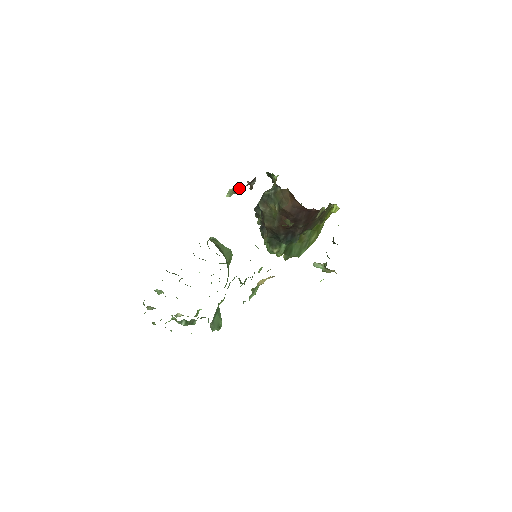
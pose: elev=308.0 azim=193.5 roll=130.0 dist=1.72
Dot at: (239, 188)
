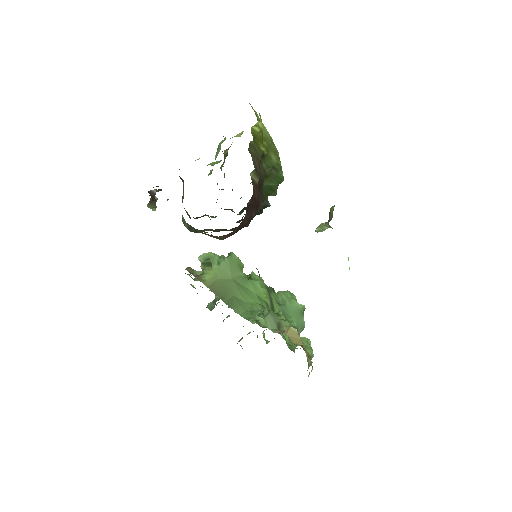
Dot at: (151, 201)
